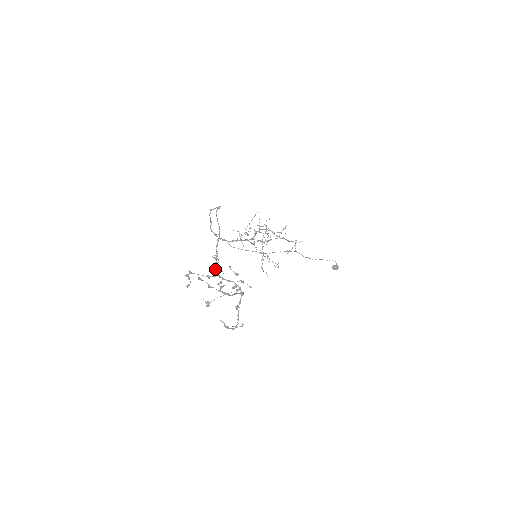
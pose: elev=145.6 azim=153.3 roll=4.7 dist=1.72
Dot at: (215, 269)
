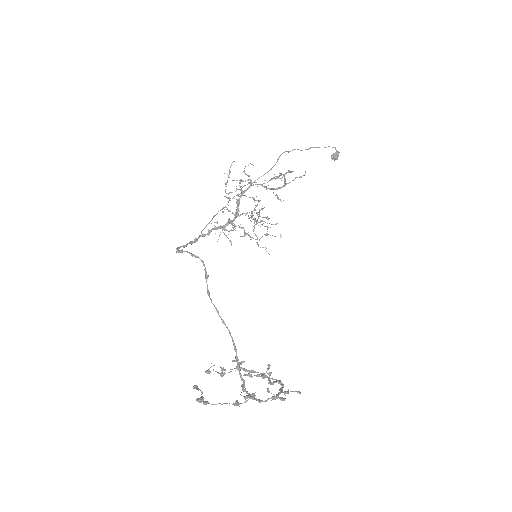
Dot at: occluded
